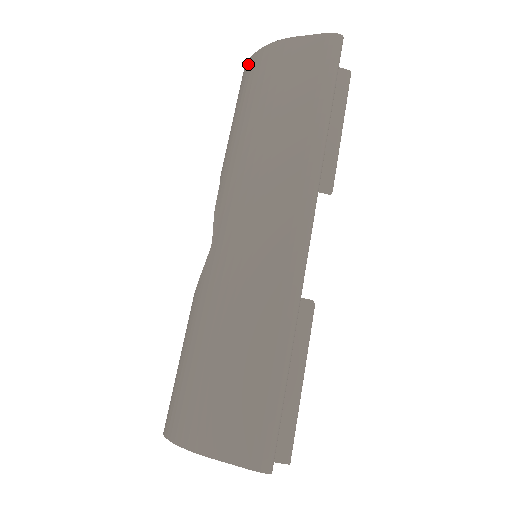
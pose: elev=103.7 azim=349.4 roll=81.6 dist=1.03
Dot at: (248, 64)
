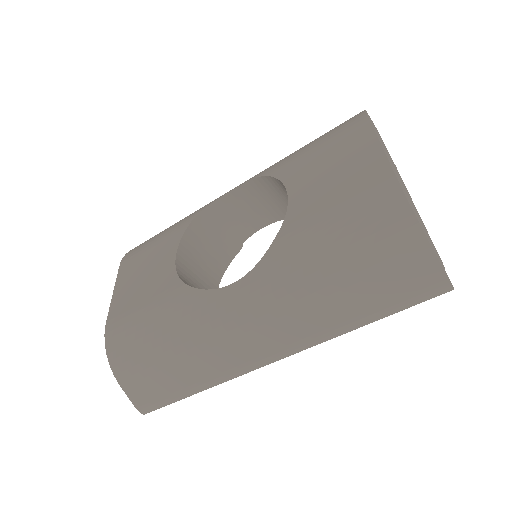
Dot at: (394, 192)
